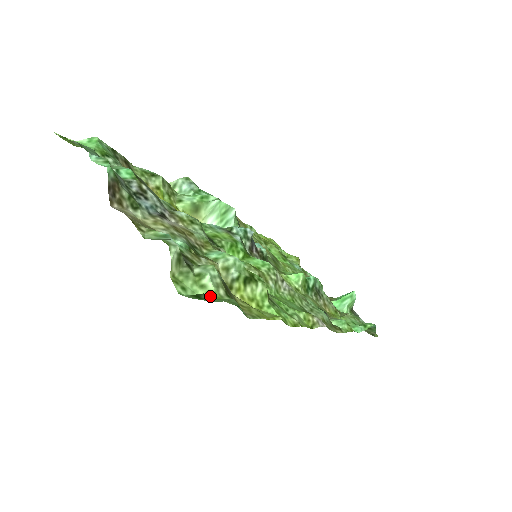
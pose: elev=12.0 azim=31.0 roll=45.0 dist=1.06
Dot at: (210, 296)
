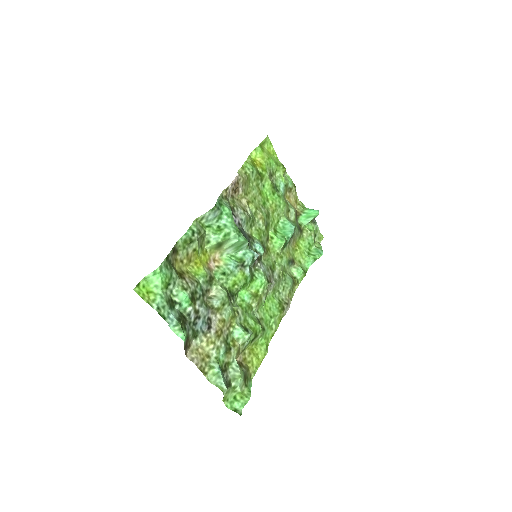
Dot at: (238, 394)
